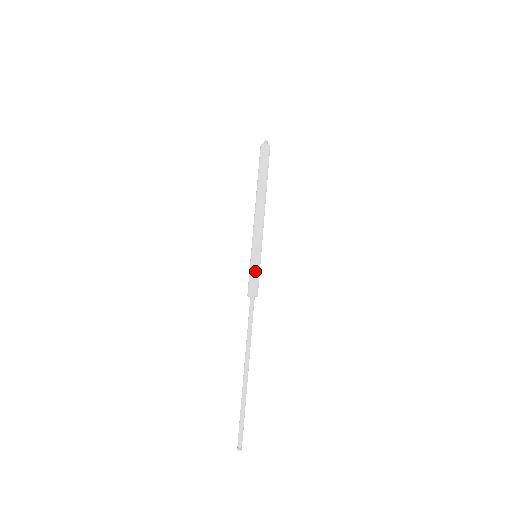
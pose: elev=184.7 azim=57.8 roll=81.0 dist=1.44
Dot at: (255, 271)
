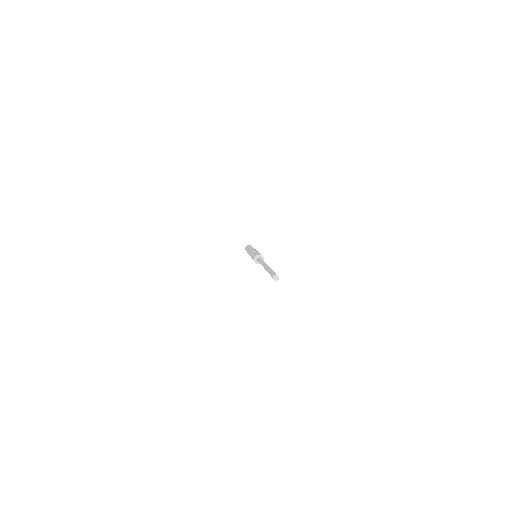
Dot at: occluded
